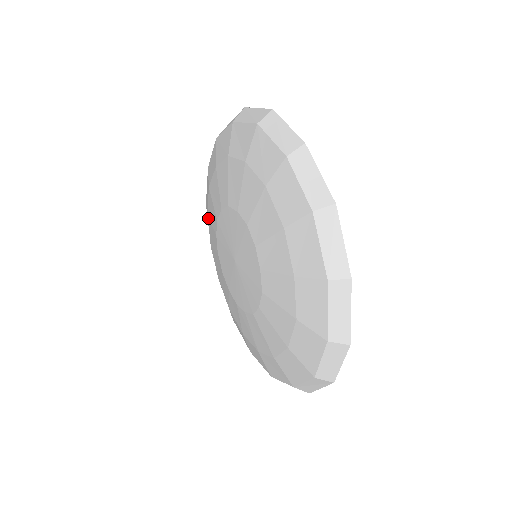
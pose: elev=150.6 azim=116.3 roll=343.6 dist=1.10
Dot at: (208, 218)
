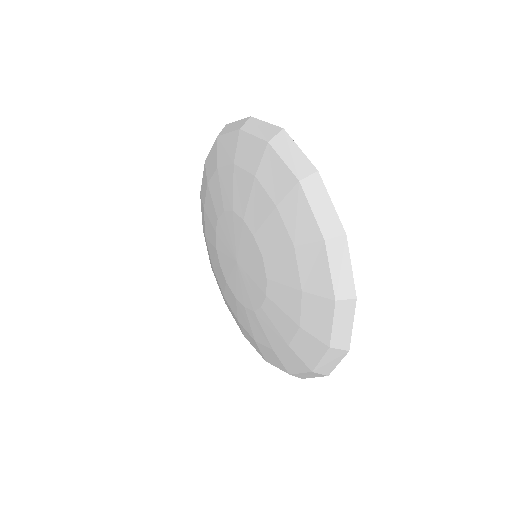
Dot at: (213, 268)
